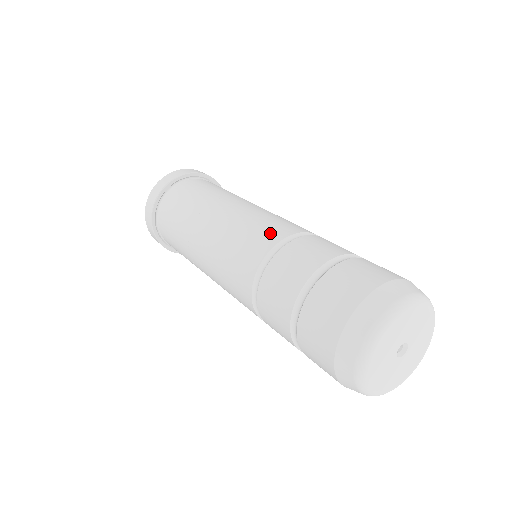
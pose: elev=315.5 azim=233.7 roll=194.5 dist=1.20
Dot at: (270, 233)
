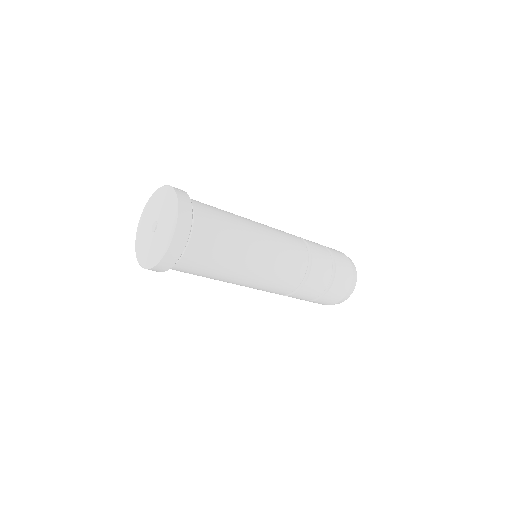
Dot at: (293, 280)
